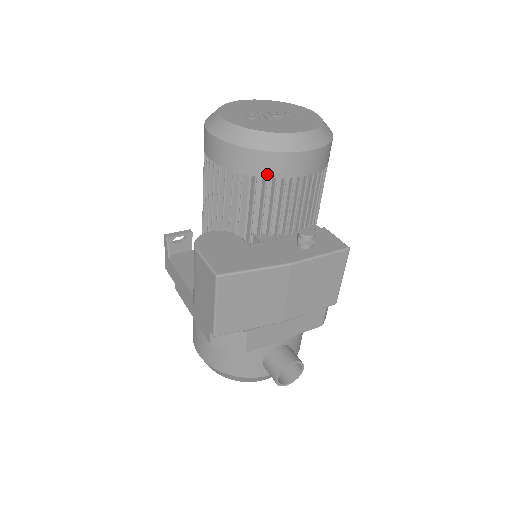
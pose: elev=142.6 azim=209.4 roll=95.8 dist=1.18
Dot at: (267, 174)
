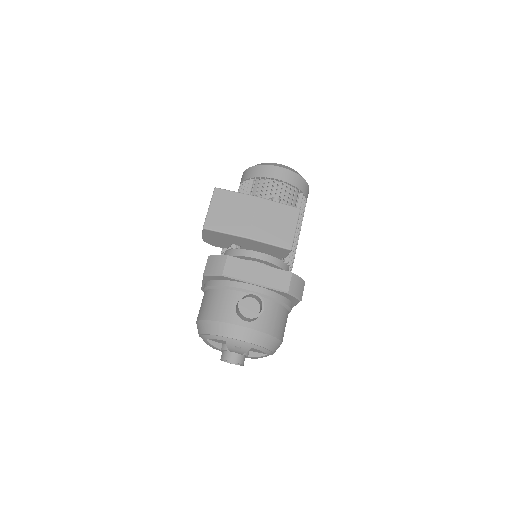
Dot at: (261, 175)
